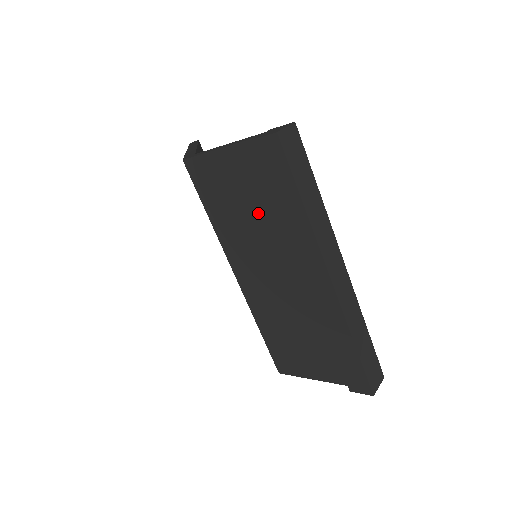
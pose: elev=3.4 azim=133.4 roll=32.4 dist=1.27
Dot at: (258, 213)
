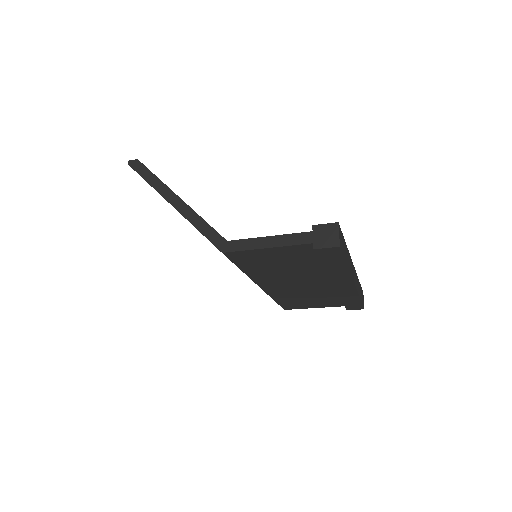
Dot at: (297, 267)
